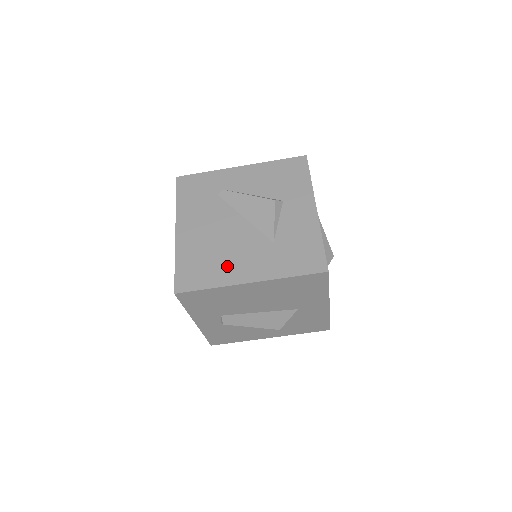
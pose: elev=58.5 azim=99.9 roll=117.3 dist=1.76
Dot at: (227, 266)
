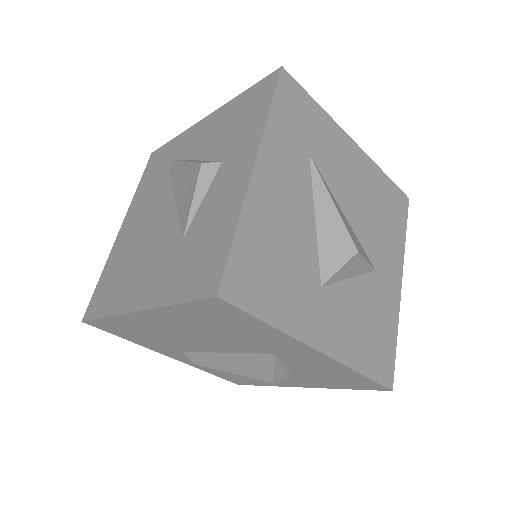
Dot at: (130, 282)
